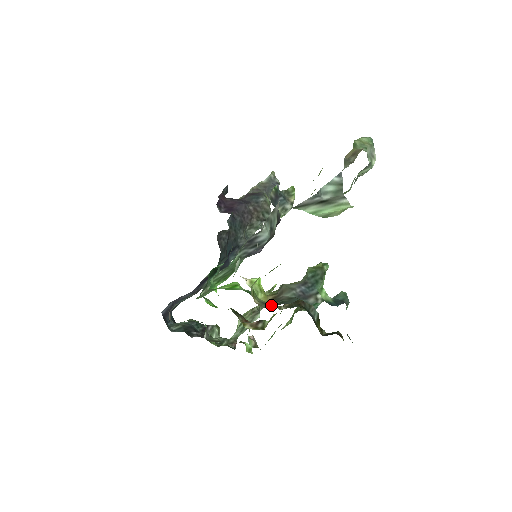
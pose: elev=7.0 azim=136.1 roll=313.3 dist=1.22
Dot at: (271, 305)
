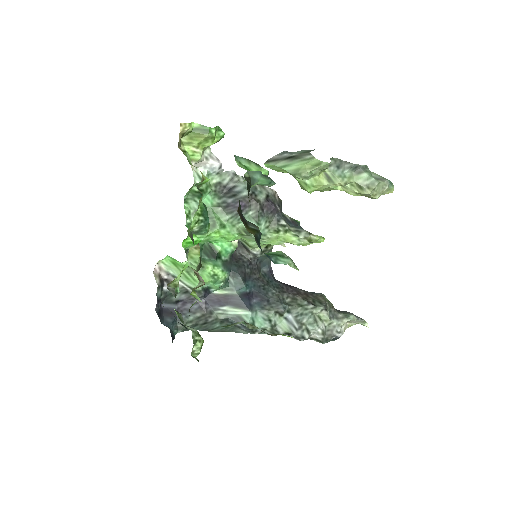
Dot at: occluded
